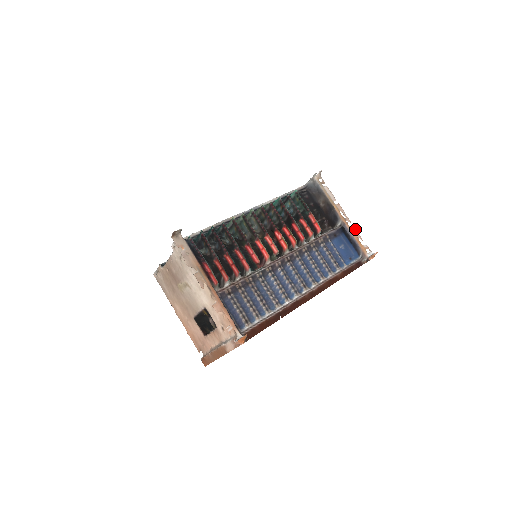
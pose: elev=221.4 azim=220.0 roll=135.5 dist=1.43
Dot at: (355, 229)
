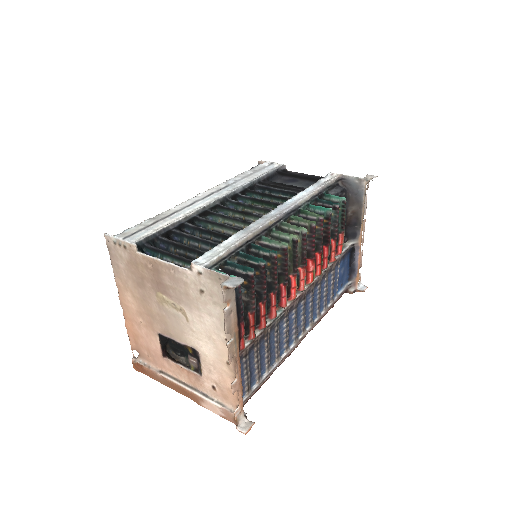
Dot at: (362, 254)
